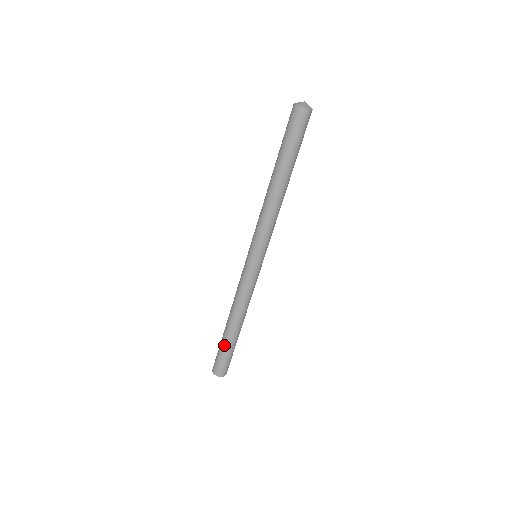
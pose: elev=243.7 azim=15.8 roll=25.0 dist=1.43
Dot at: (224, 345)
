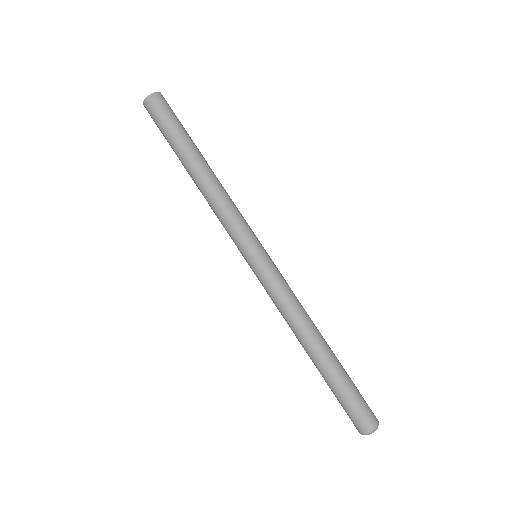
Dot at: (329, 385)
